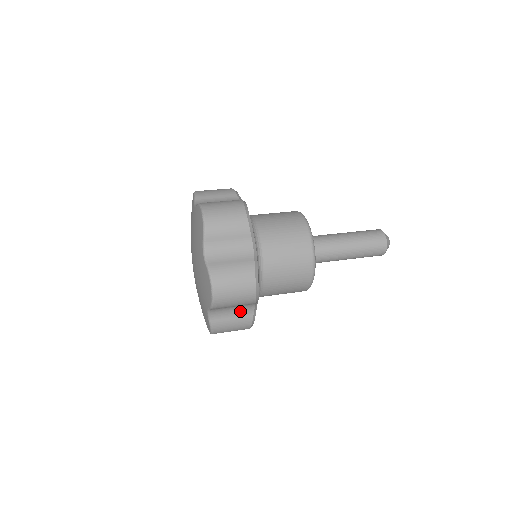
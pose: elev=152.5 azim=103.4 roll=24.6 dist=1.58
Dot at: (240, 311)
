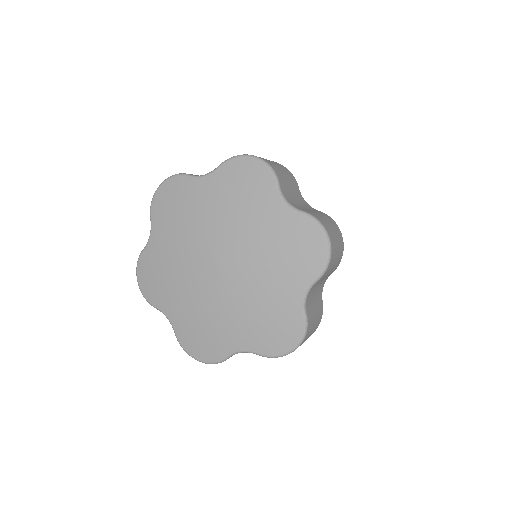
Dot at: (317, 294)
